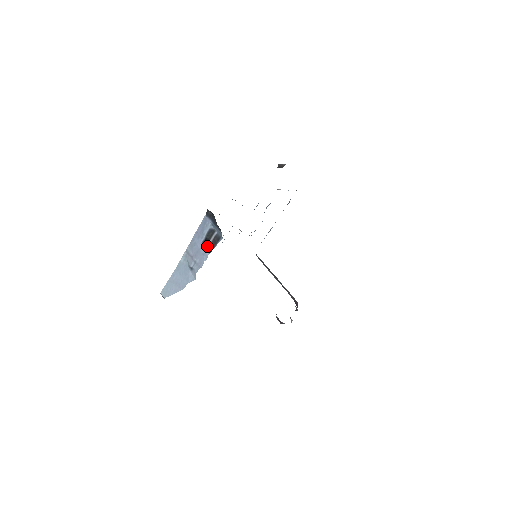
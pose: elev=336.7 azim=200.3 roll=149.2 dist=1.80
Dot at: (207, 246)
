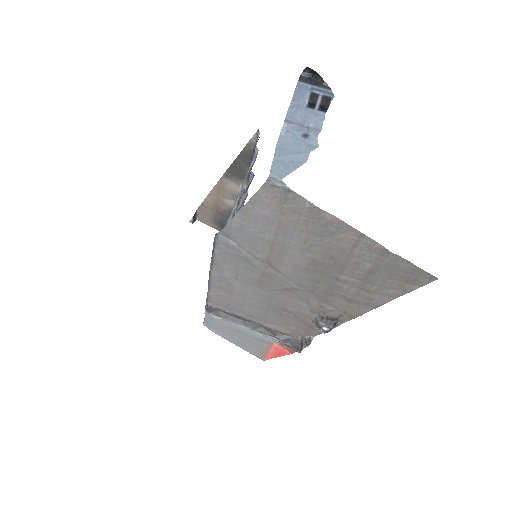
Dot at: (317, 108)
